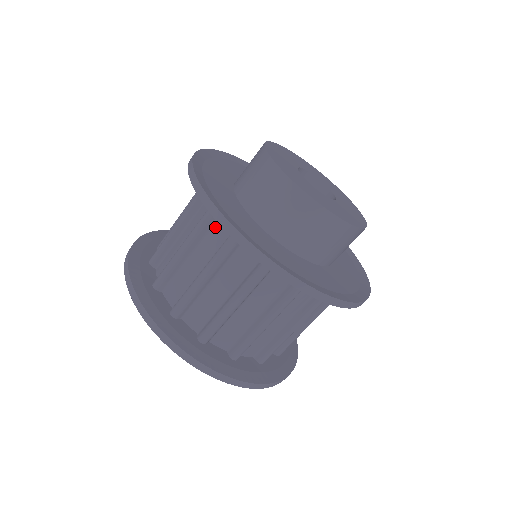
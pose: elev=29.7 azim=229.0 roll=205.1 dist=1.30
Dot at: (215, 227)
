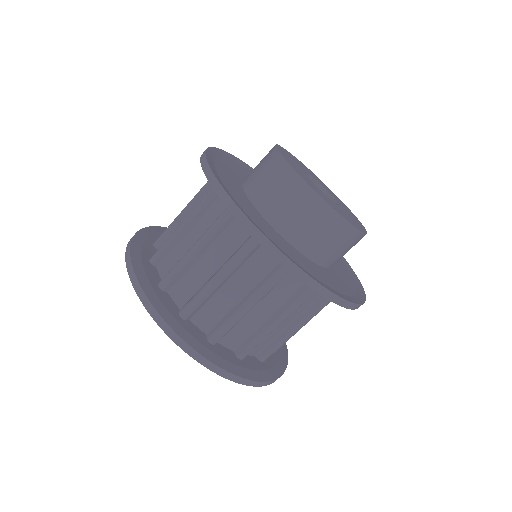
Dot at: (231, 229)
